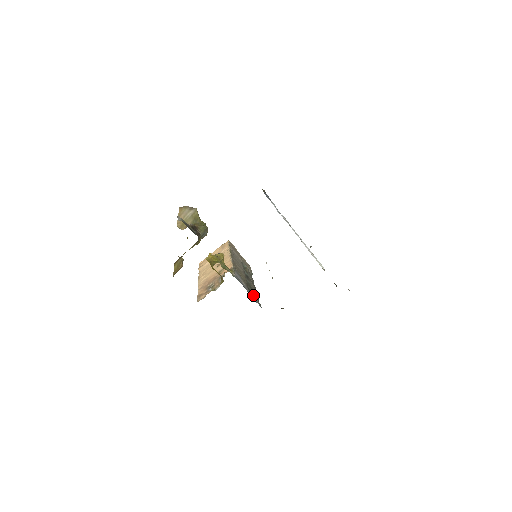
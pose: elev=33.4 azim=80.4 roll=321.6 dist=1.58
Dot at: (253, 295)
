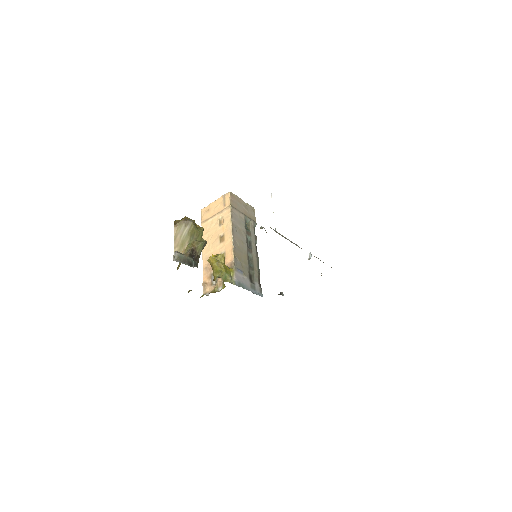
Dot at: (254, 282)
